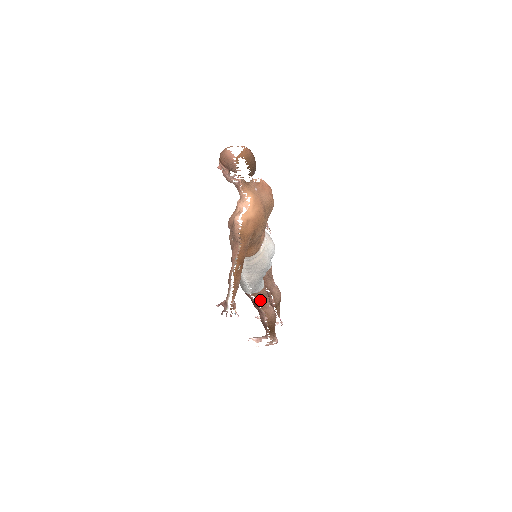
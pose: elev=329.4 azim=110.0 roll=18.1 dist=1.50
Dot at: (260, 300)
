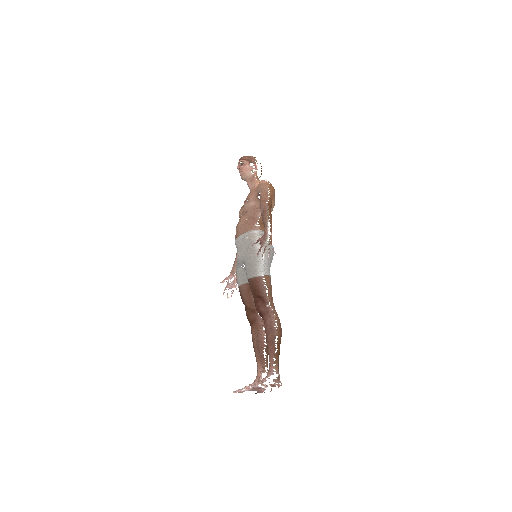
Dot at: (270, 291)
